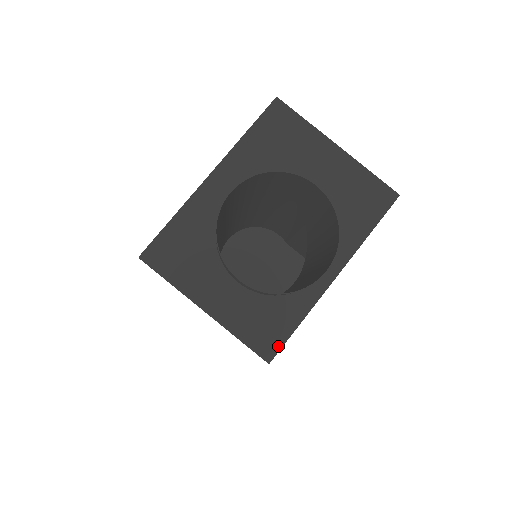
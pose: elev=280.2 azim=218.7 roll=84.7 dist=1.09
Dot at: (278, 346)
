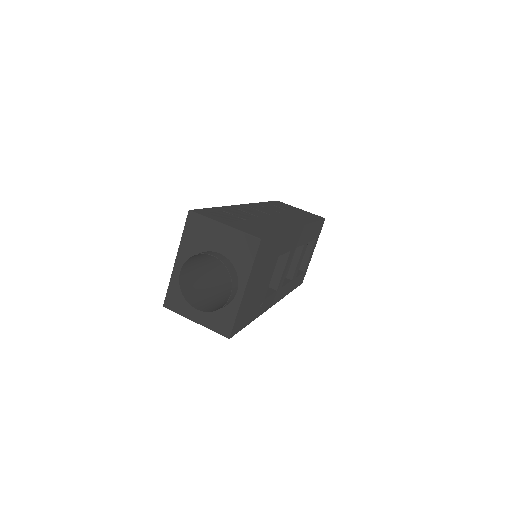
Dot at: (230, 330)
